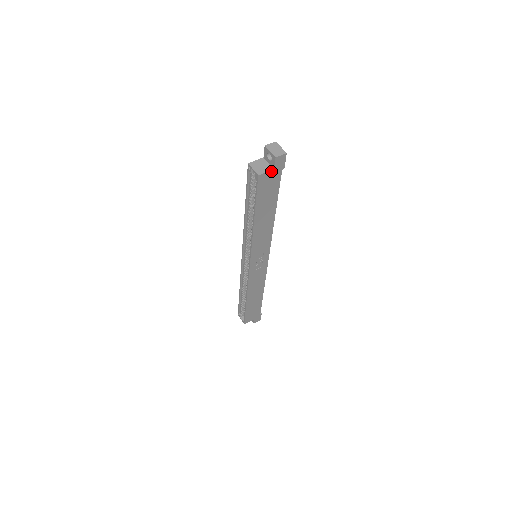
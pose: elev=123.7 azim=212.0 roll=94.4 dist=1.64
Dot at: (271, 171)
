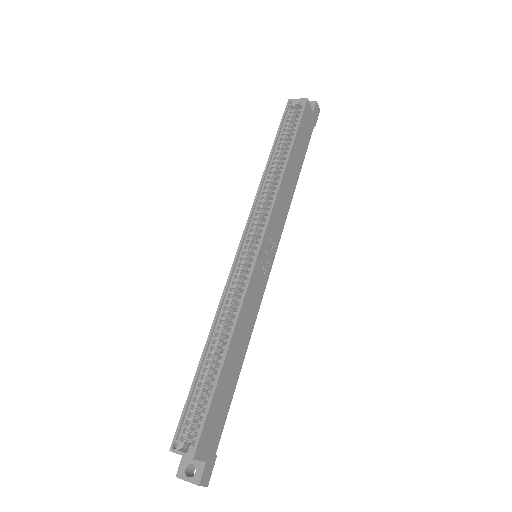
Dot at: (311, 111)
